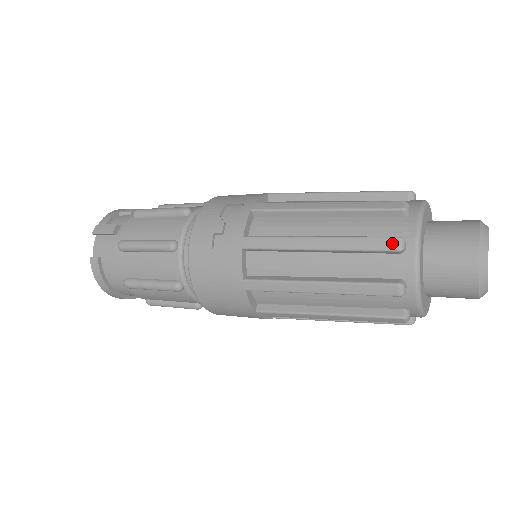
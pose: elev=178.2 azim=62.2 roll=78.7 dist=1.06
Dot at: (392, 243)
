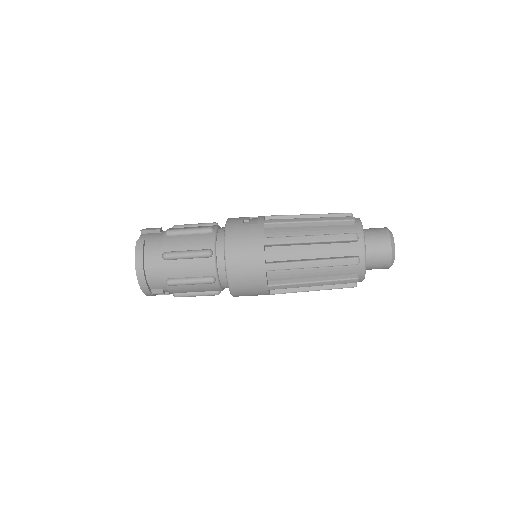
Dot at: (349, 218)
